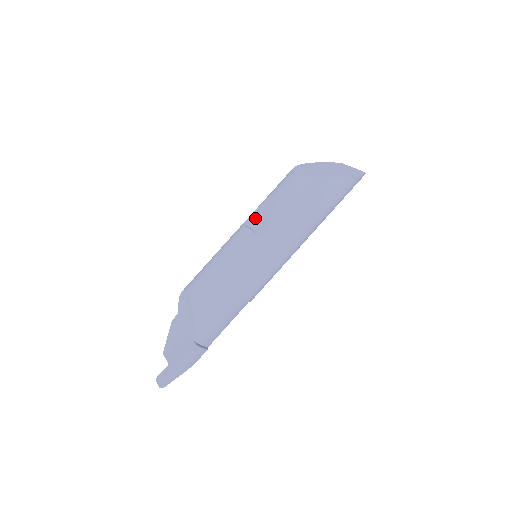
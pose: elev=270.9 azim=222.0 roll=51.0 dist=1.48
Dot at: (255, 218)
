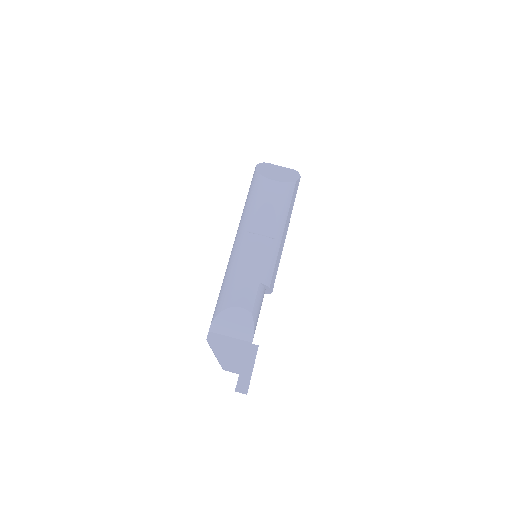
Dot at: (258, 225)
